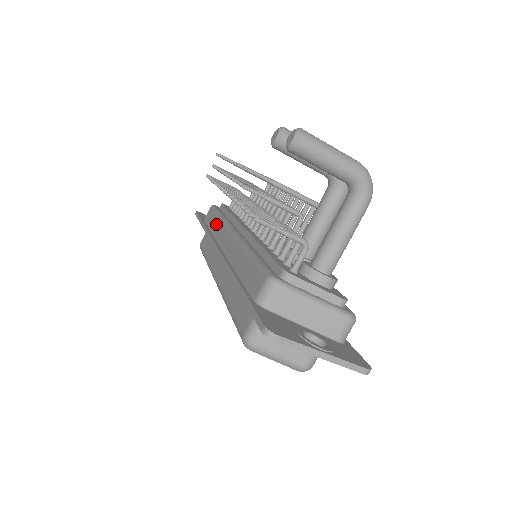
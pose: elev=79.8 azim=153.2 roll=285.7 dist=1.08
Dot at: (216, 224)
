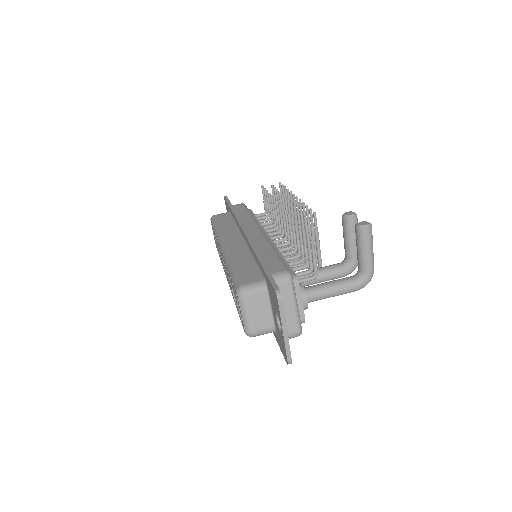
Dot at: (246, 216)
